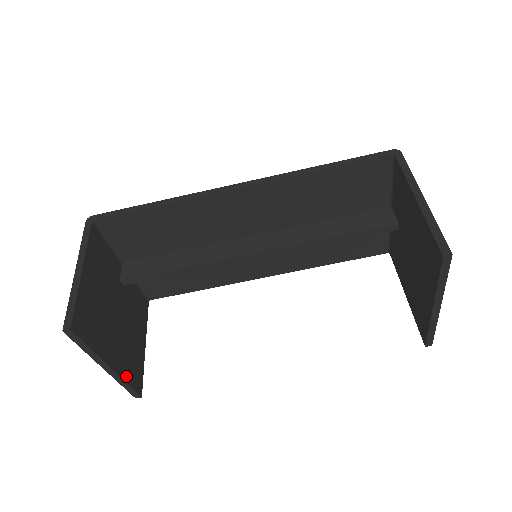
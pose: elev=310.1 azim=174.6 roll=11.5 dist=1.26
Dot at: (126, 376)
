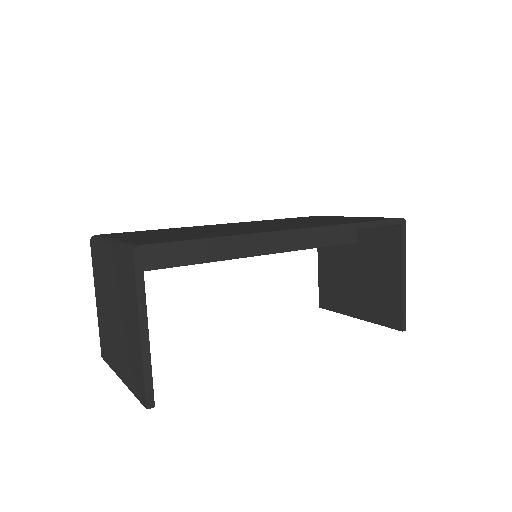
Dot at: occluded
